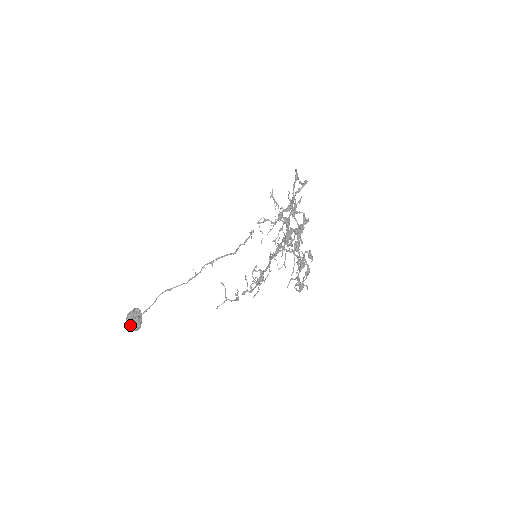
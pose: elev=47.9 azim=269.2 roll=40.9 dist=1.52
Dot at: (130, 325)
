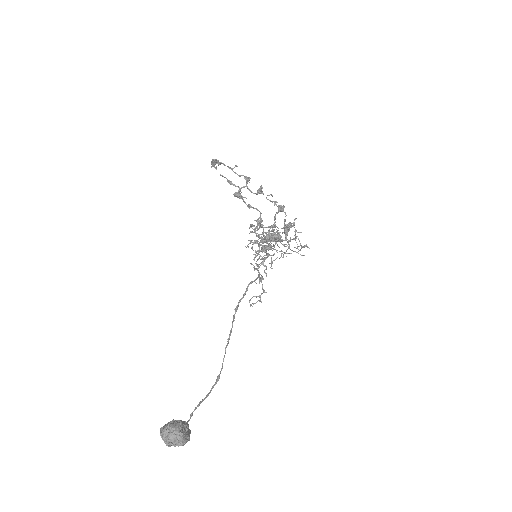
Dot at: (163, 429)
